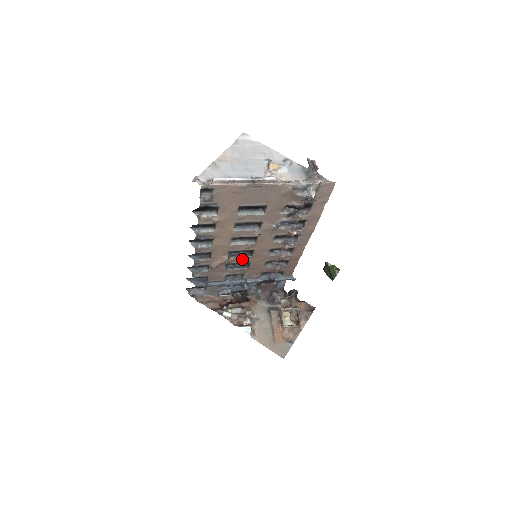
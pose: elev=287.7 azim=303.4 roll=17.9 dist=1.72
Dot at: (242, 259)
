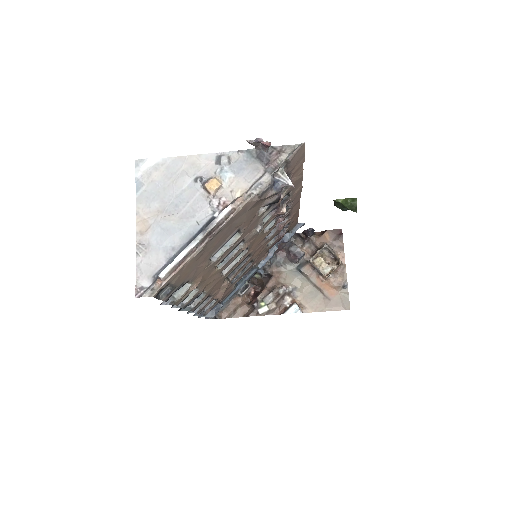
Dot at: (242, 266)
